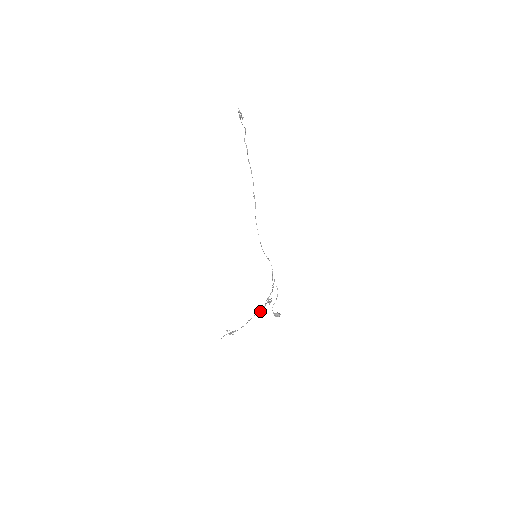
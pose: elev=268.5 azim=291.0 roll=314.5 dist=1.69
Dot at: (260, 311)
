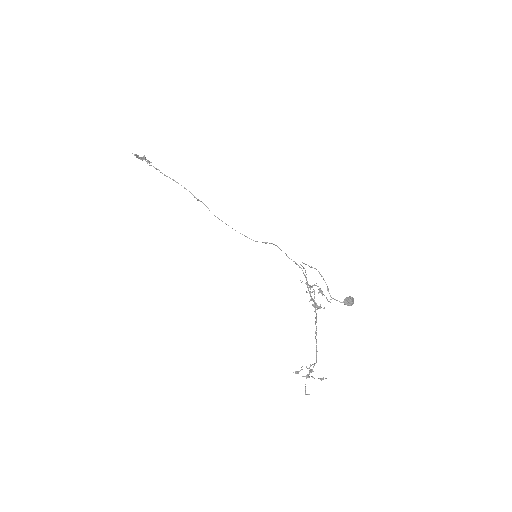
Dot at: occluded
